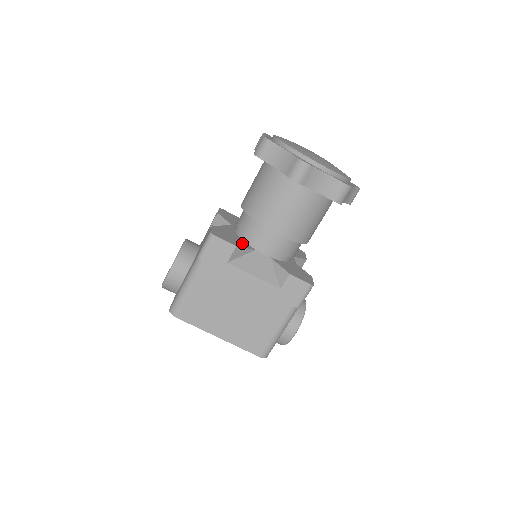
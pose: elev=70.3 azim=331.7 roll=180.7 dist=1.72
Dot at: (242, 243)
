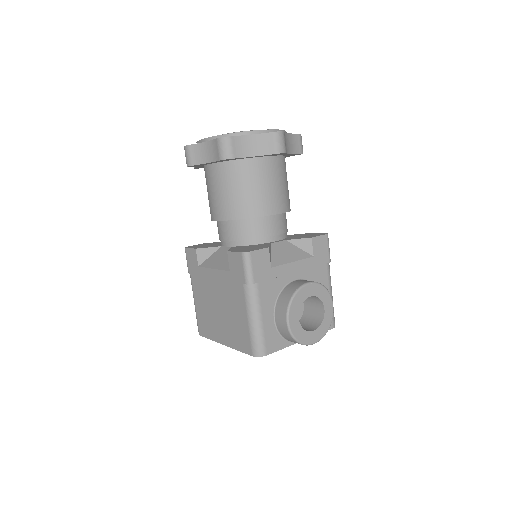
Dot at: occluded
